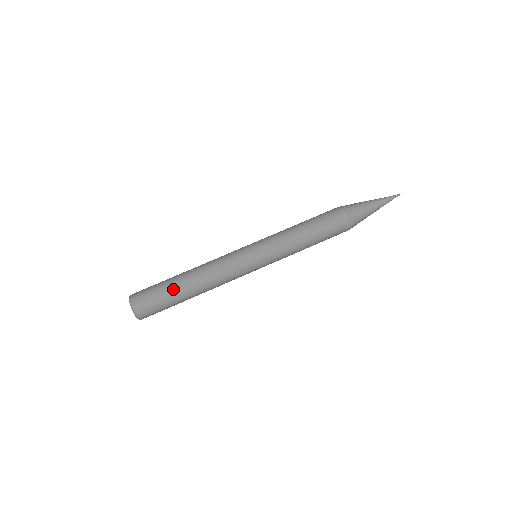
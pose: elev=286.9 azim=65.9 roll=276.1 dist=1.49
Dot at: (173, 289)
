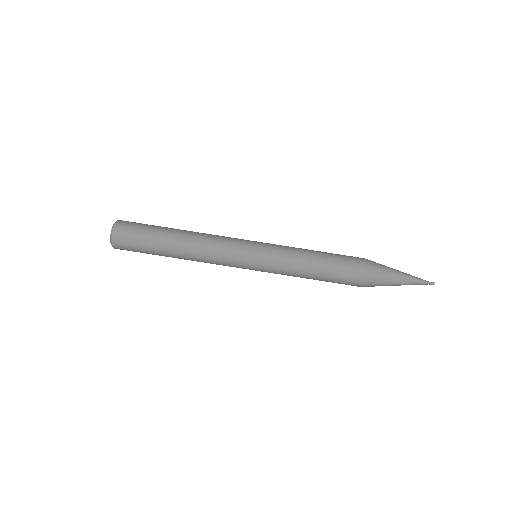
Dot at: (160, 233)
